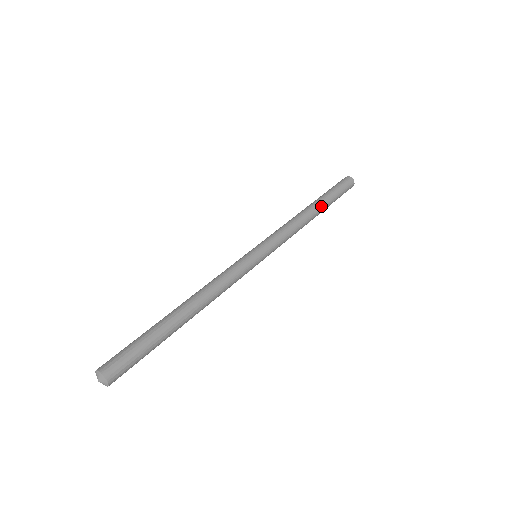
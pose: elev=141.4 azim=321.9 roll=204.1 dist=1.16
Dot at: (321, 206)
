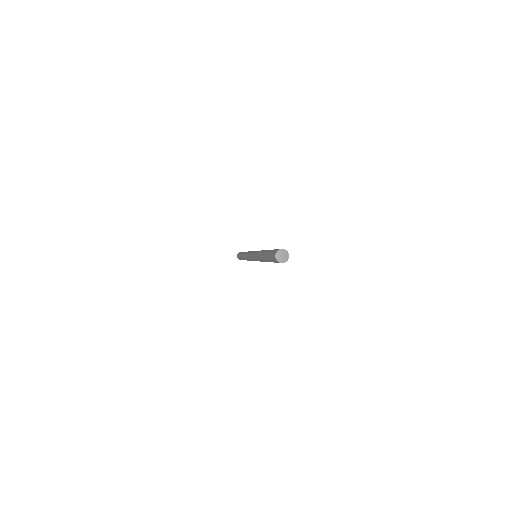
Dot at: occluded
